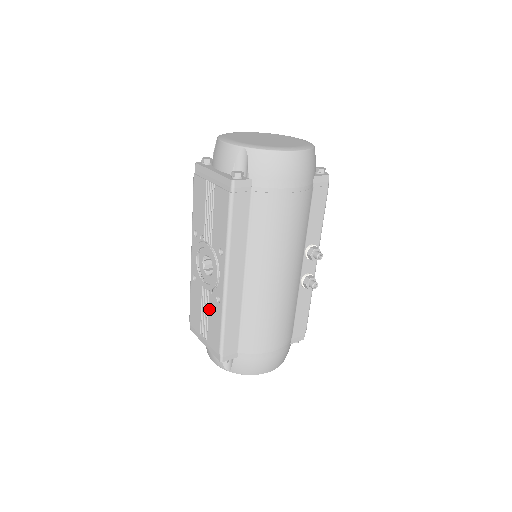
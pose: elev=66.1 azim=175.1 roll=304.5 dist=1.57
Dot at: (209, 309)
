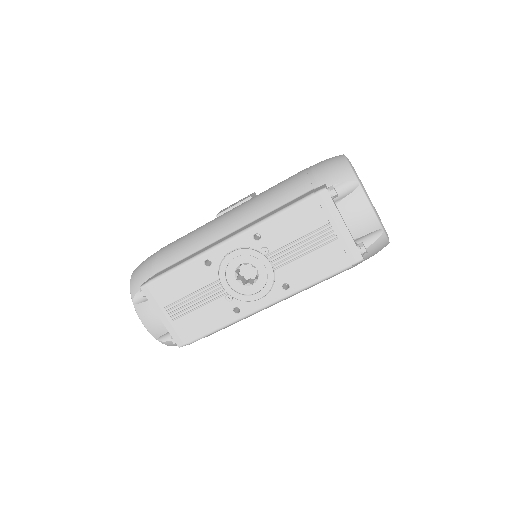
Dot at: (209, 305)
